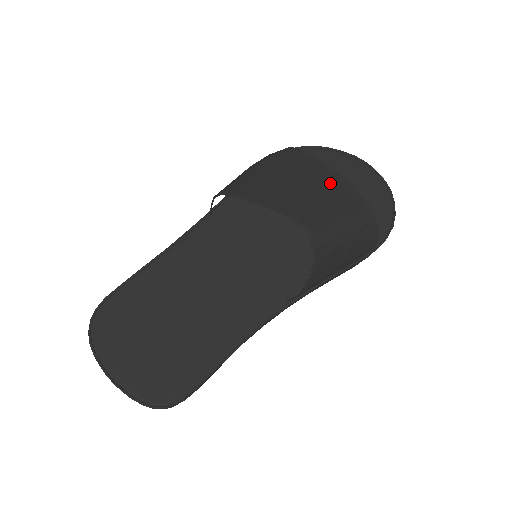
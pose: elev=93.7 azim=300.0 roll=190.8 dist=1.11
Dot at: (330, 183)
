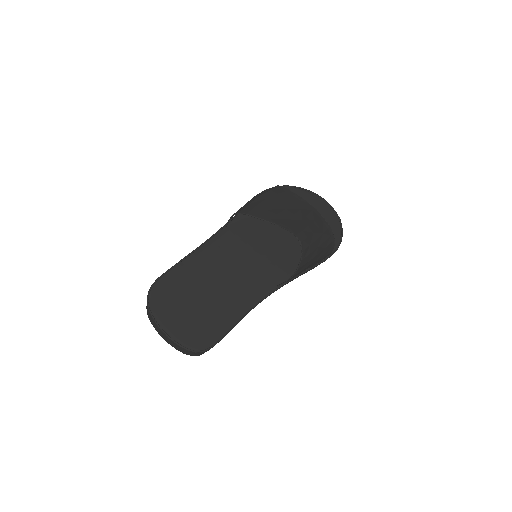
Dot at: (307, 211)
